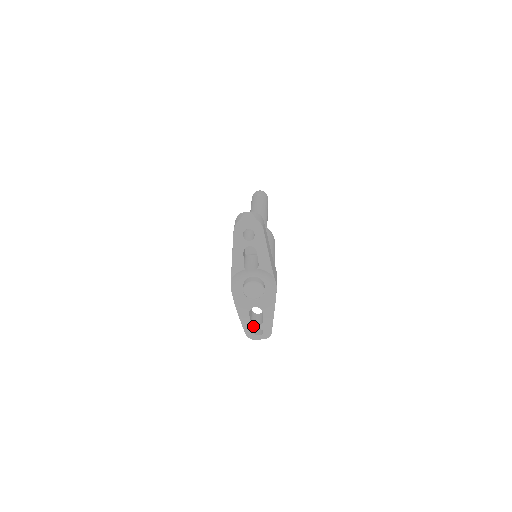
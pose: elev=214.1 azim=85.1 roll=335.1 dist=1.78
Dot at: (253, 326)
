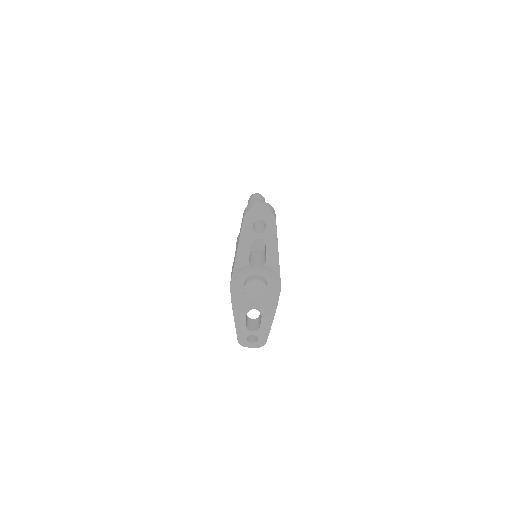
Dot at: (248, 331)
